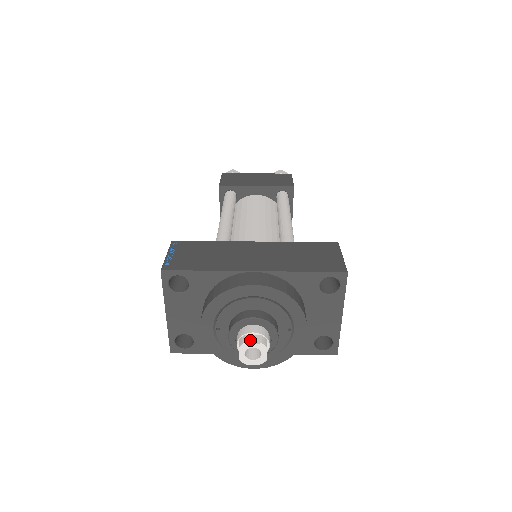
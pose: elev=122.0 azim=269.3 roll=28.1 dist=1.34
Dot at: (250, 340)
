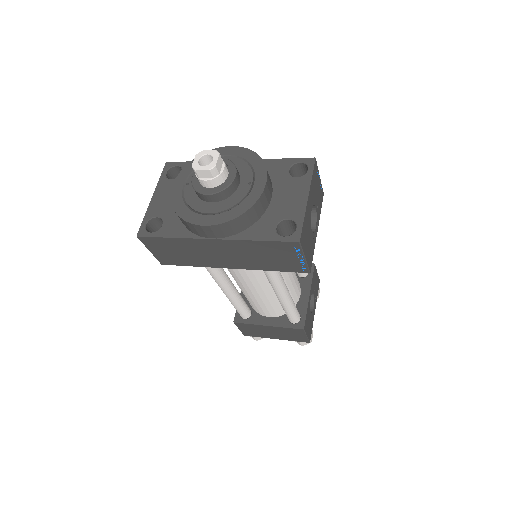
Dot at: (208, 153)
